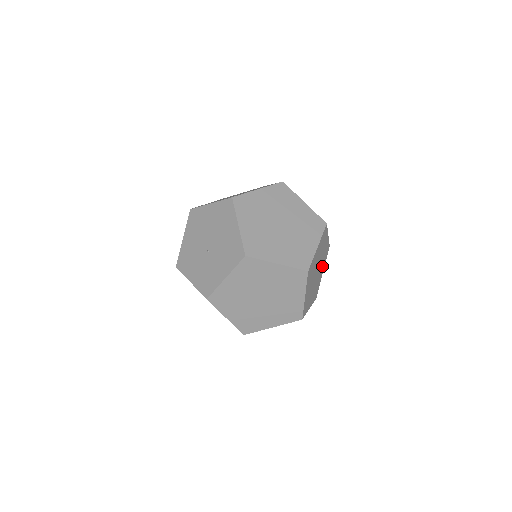
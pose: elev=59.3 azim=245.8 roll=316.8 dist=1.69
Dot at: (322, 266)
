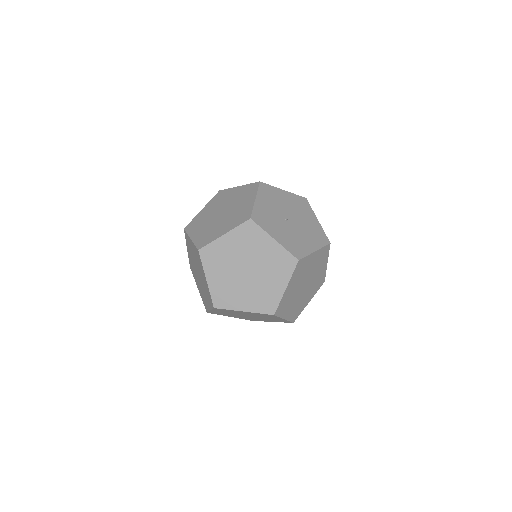
Dot at: (307, 266)
